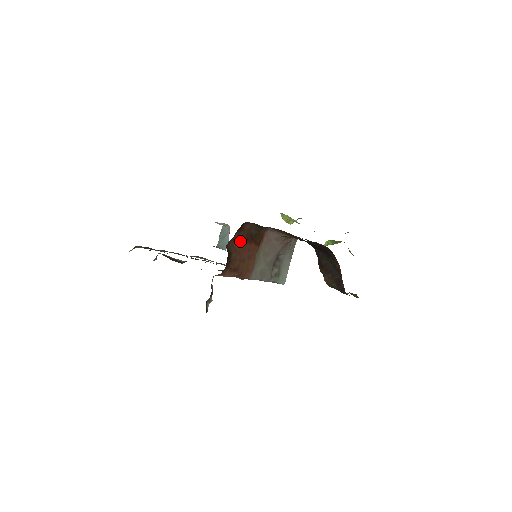
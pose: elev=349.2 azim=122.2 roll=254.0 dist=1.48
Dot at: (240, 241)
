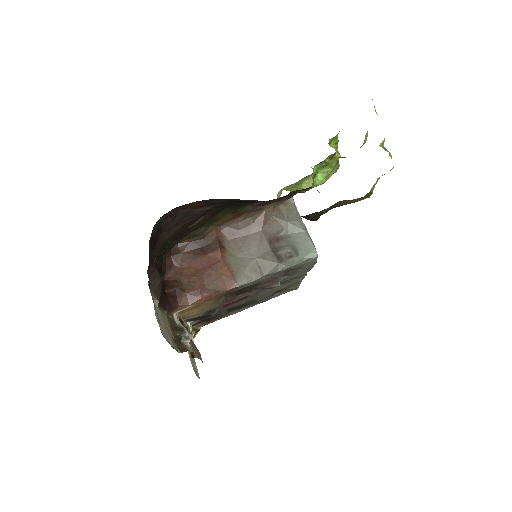
Dot at: (186, 263)
